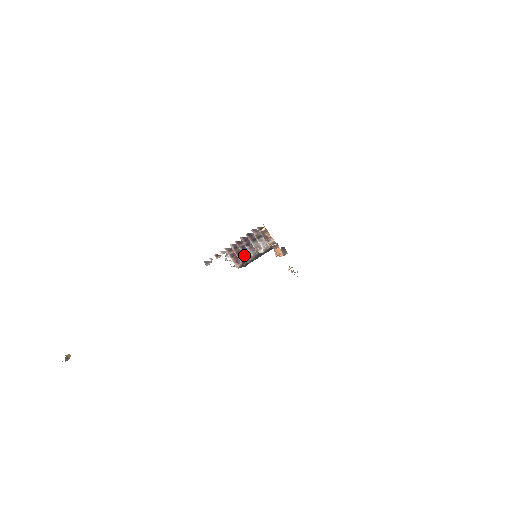
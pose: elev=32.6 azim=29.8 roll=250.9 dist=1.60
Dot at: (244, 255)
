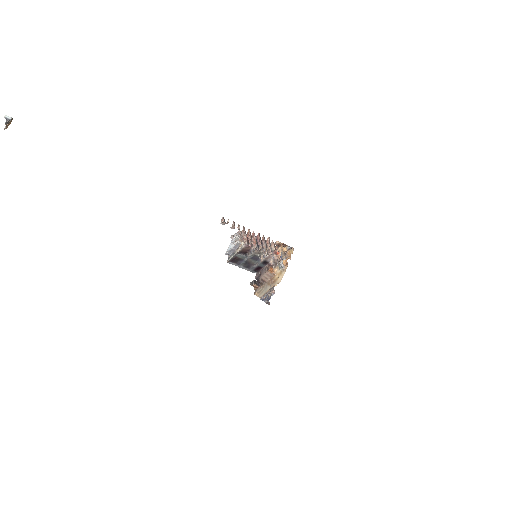
Dot at: (256, 243)
